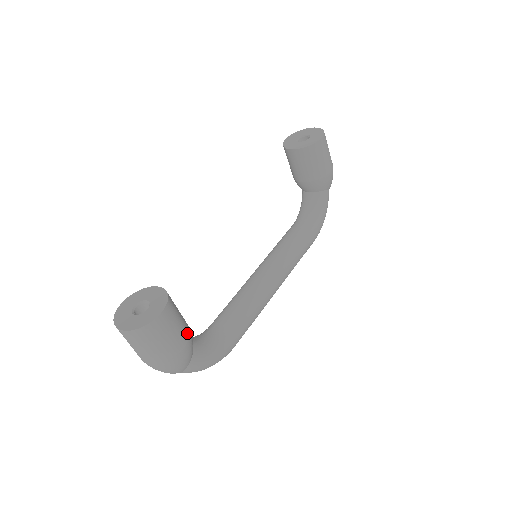
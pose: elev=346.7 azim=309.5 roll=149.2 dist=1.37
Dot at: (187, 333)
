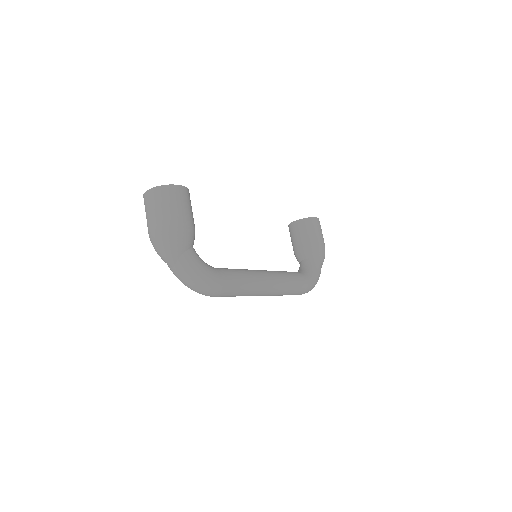
Dot at: (193, 223)
